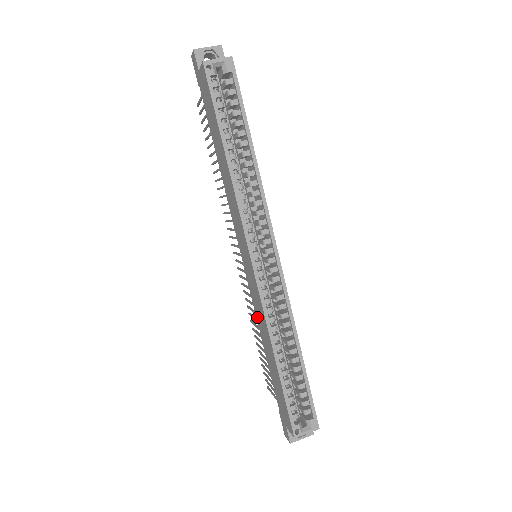
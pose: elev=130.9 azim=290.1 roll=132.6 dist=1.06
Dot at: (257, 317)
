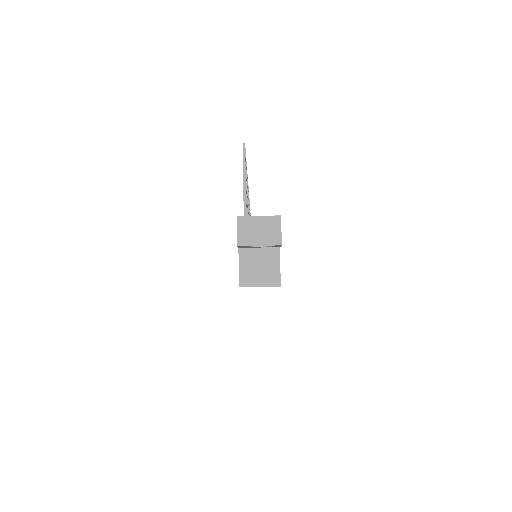
Dot at: occluded
